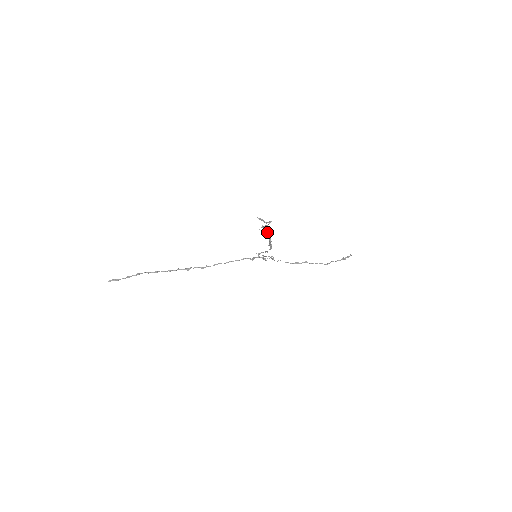
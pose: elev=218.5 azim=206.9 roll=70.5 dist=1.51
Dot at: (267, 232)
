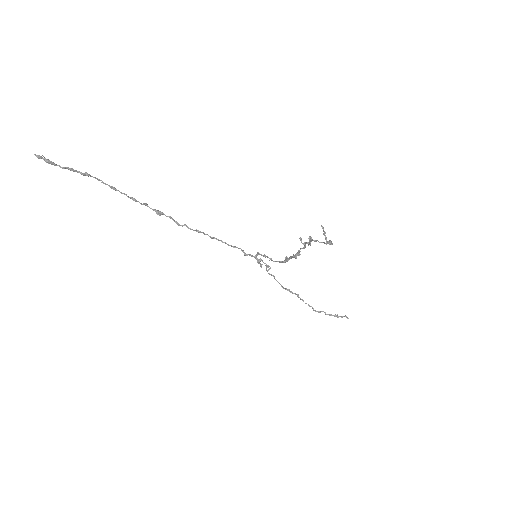
Dot at: (305, 245)
